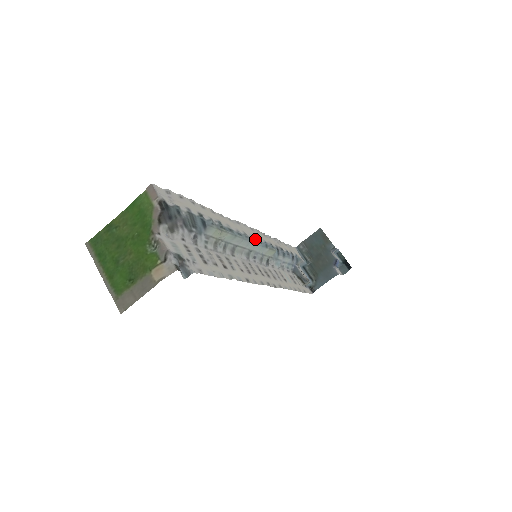
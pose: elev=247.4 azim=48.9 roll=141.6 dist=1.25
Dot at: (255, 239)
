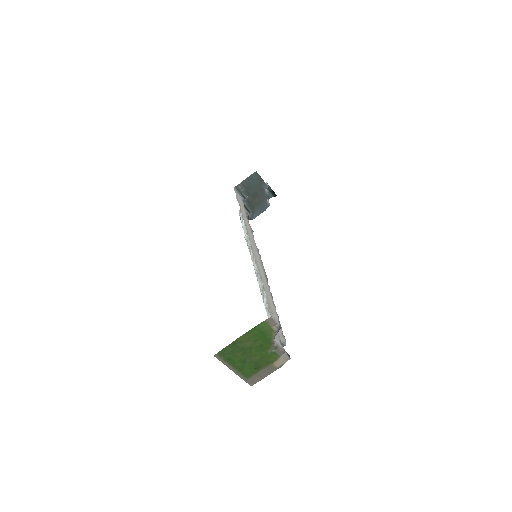
Dot at: occluded
